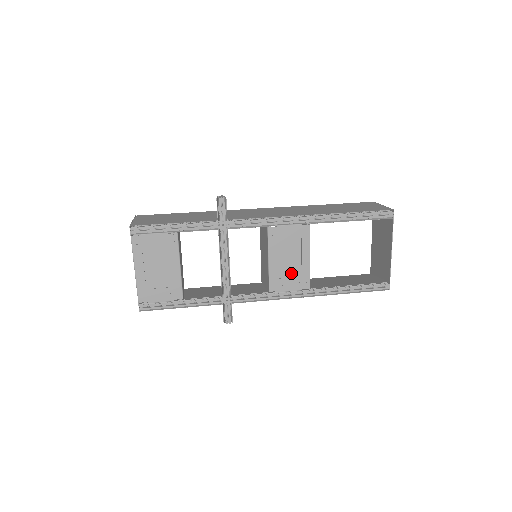
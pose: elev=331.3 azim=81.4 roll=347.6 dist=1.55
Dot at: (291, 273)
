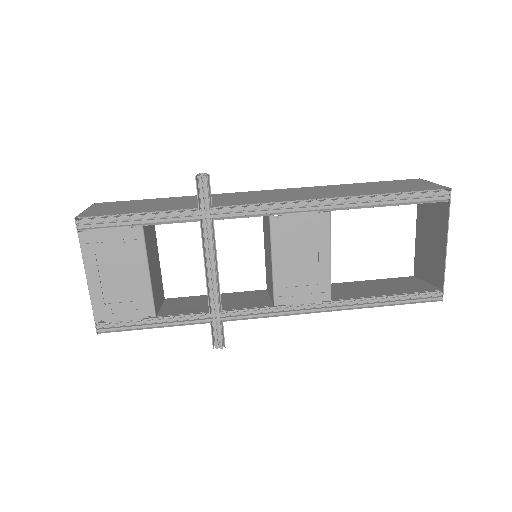
Dot at: (304, 279)
